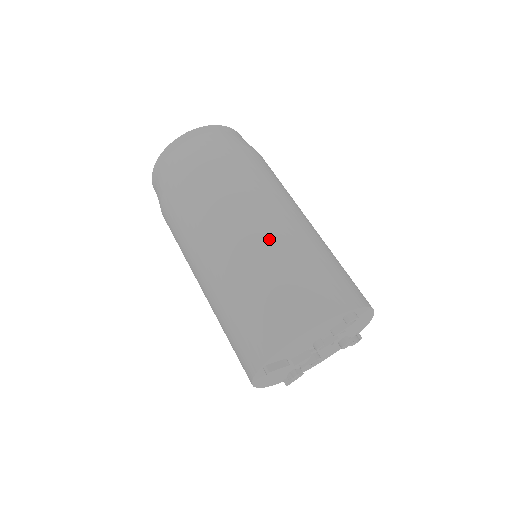
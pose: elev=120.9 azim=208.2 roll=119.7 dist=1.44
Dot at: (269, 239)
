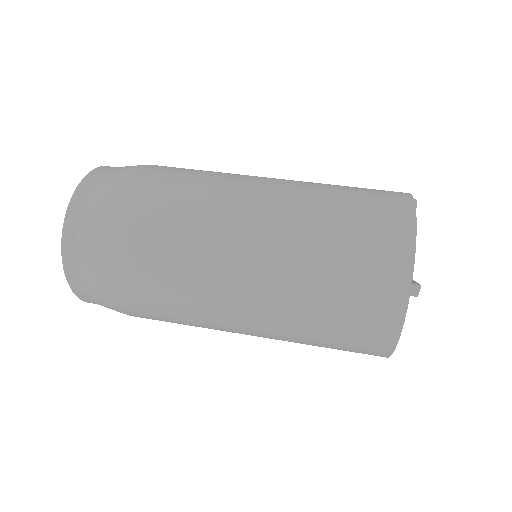
Dot at: (291, 188)
